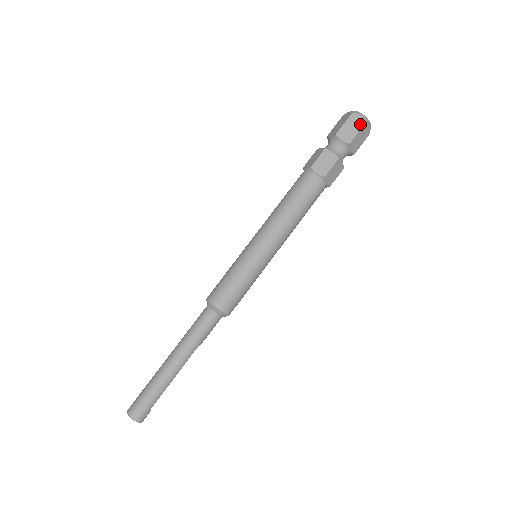
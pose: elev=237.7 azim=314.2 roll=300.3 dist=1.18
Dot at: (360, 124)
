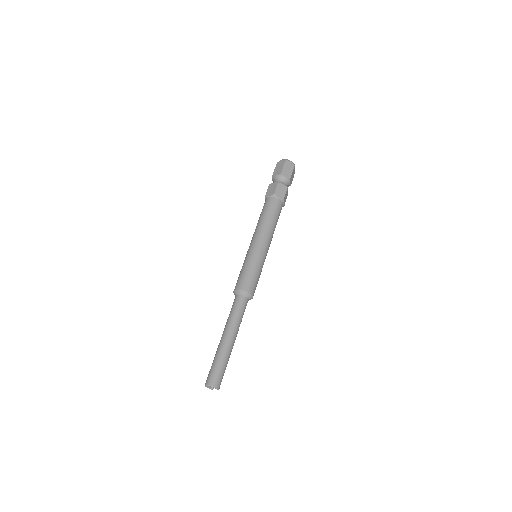
Dot at: (292, 166)
